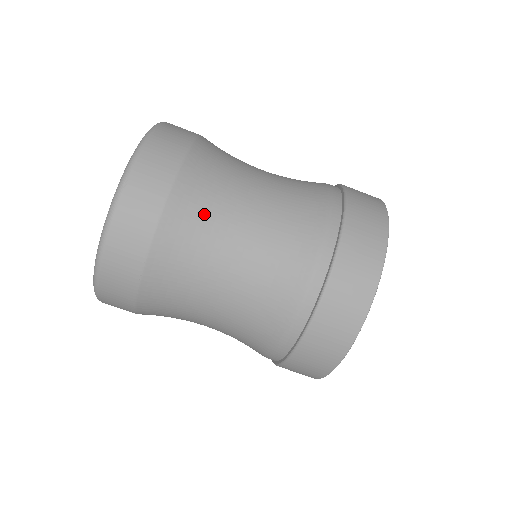
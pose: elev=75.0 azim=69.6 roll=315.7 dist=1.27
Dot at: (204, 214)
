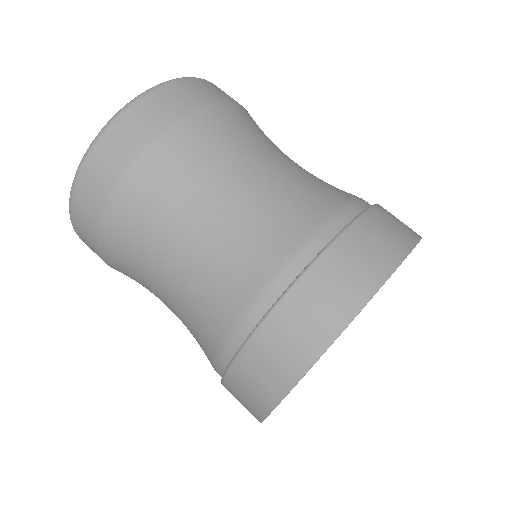
Dot at: (227, 139)
